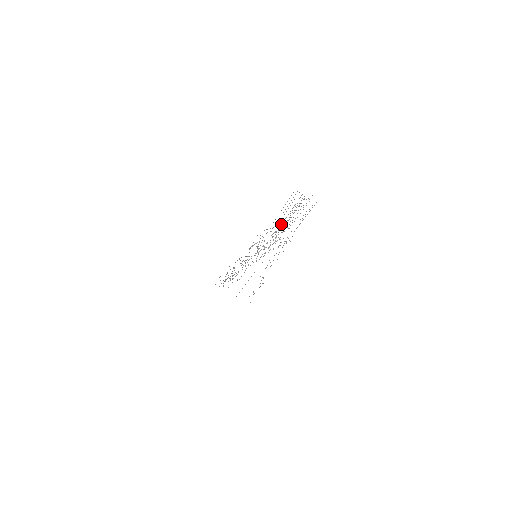
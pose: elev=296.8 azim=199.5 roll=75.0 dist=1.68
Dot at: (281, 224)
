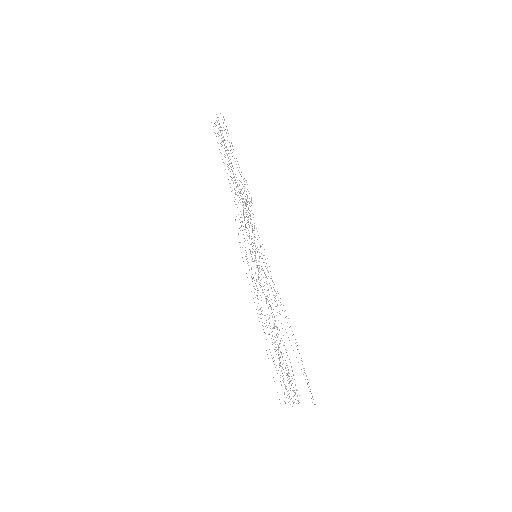
Dot at: occluded
